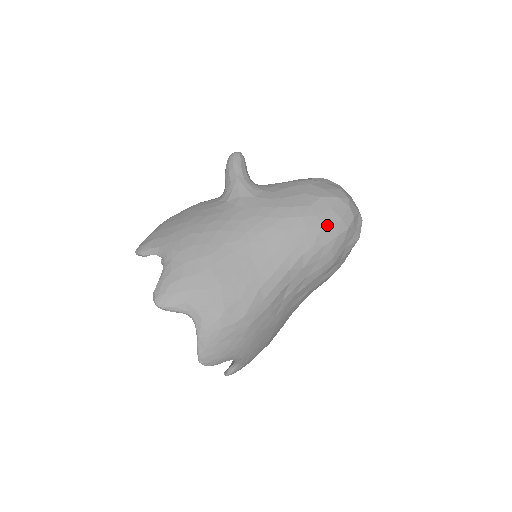
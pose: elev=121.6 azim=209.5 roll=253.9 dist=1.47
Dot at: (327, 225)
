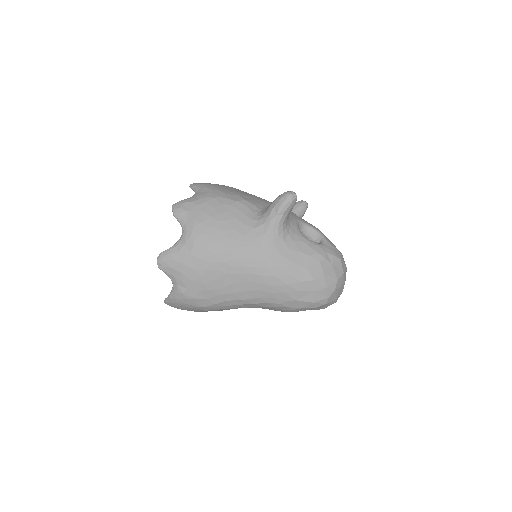
Dot at: (300, 300)
